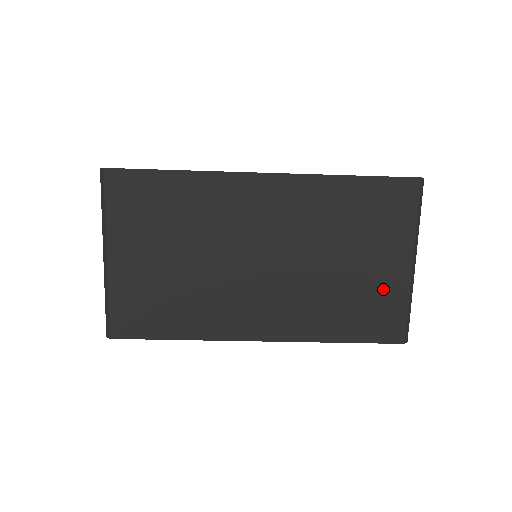
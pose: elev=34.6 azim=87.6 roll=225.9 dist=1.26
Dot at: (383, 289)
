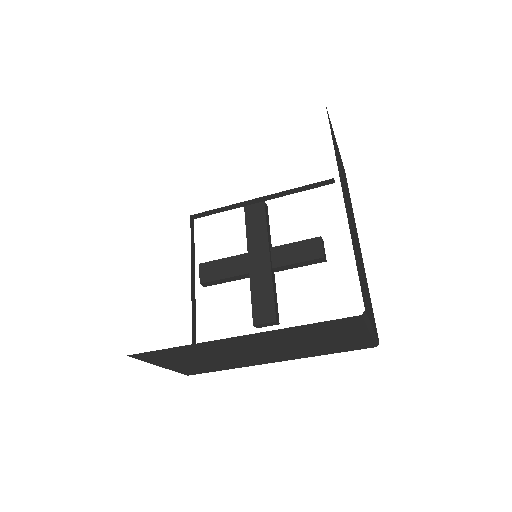
Dot at: (351, 341)
